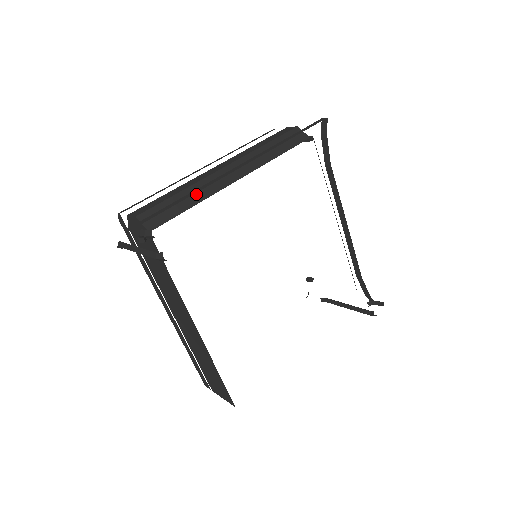
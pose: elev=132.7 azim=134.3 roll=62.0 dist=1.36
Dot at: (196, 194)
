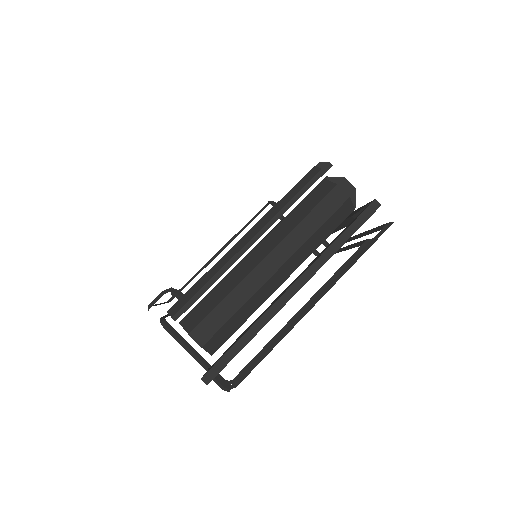
Dot at: (250, 308)
